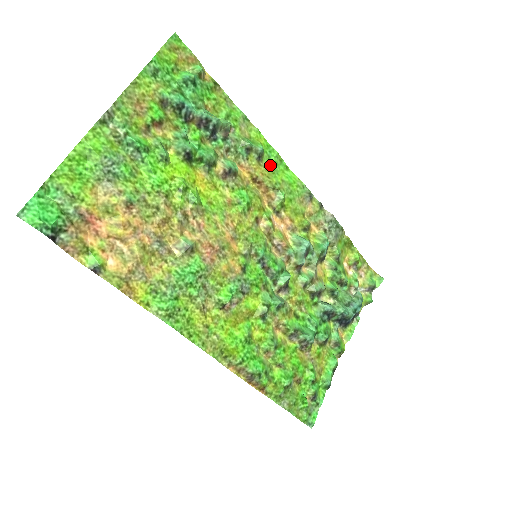
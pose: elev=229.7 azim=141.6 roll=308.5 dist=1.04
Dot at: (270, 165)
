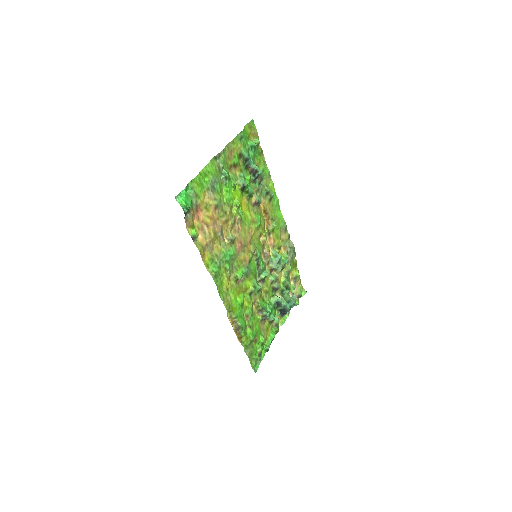
Dot at: (273, 205)
